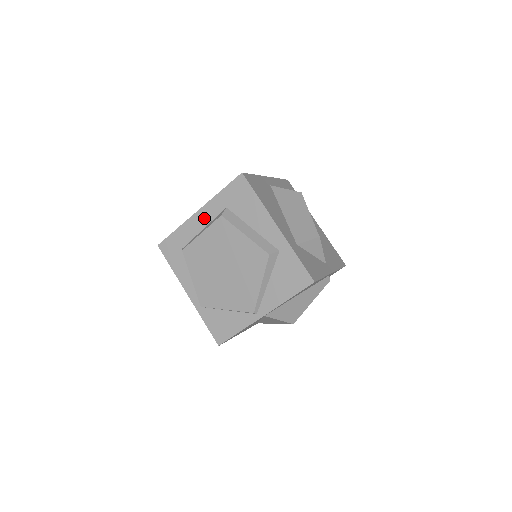
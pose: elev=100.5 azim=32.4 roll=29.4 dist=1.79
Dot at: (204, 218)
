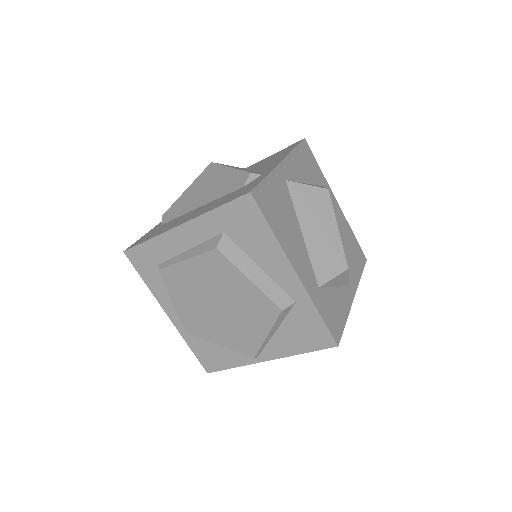
Dot at: (190, 236)
